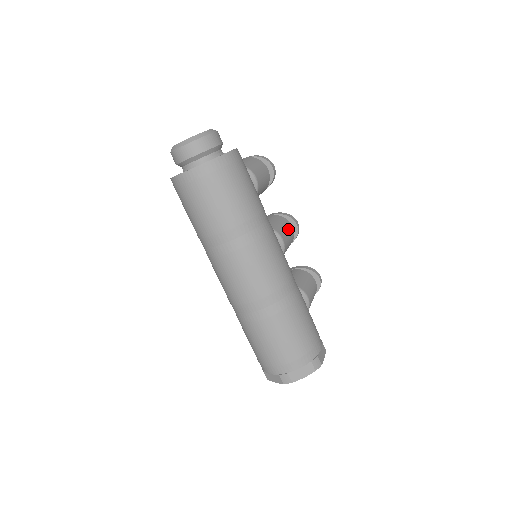
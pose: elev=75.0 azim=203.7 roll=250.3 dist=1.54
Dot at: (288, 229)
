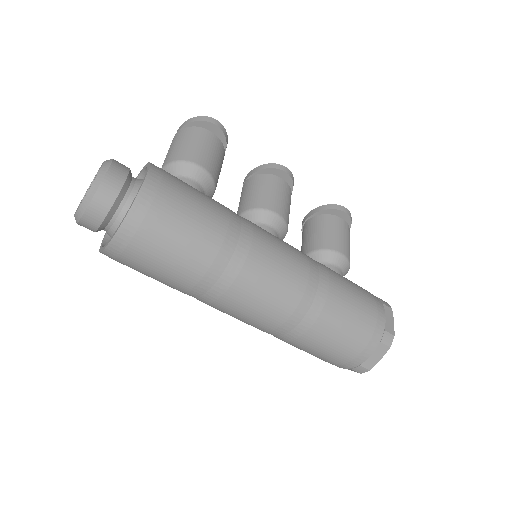
Dot at: (277, 189)
